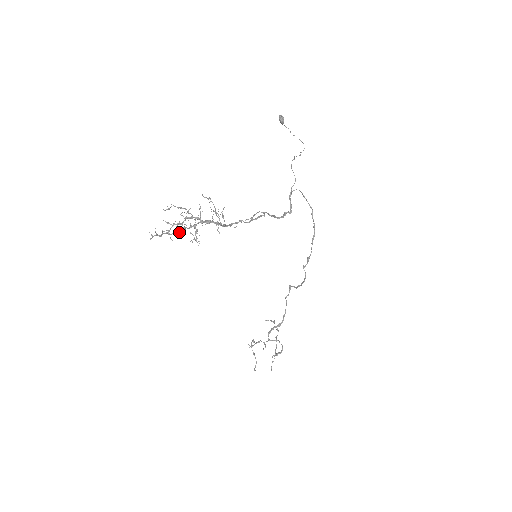
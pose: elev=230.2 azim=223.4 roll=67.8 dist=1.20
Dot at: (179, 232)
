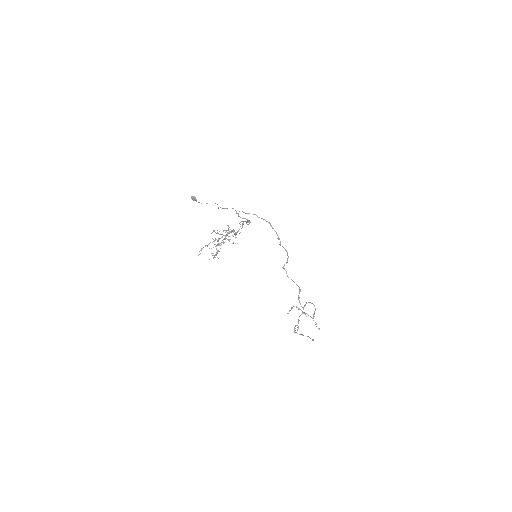
Dot at: occluded
